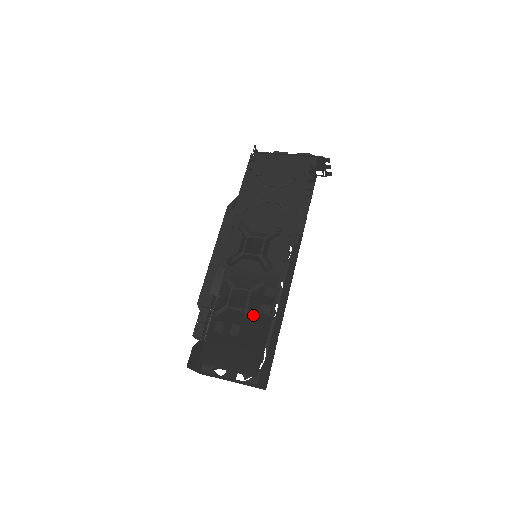
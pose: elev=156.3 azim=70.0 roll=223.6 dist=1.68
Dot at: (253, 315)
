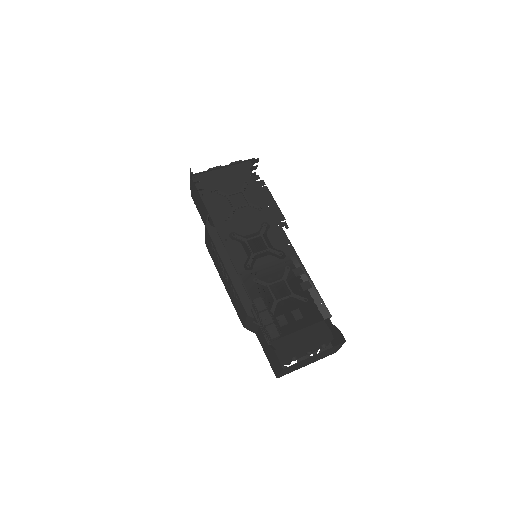
Dot at: (301, 295)
